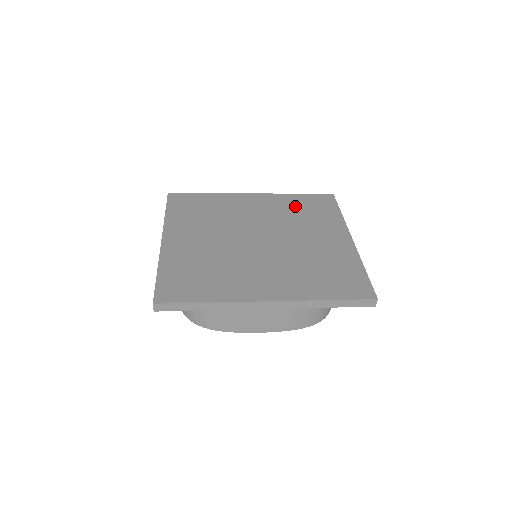
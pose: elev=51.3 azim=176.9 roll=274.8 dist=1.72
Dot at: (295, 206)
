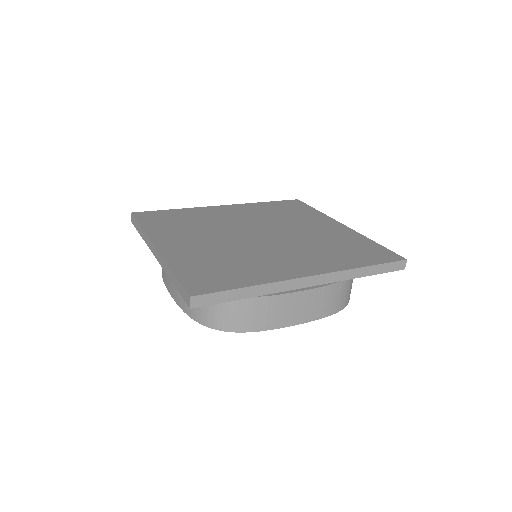
Dot at: (271, 210)
